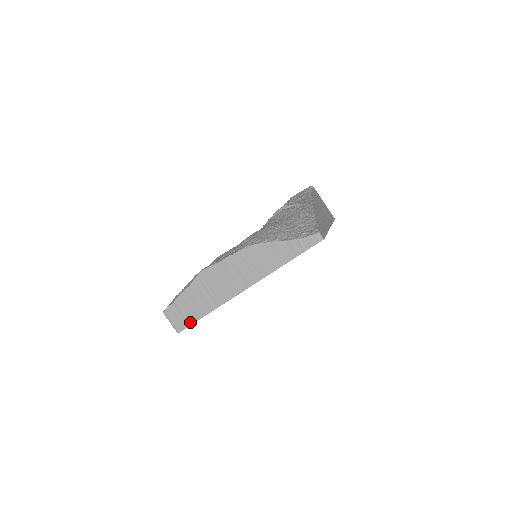
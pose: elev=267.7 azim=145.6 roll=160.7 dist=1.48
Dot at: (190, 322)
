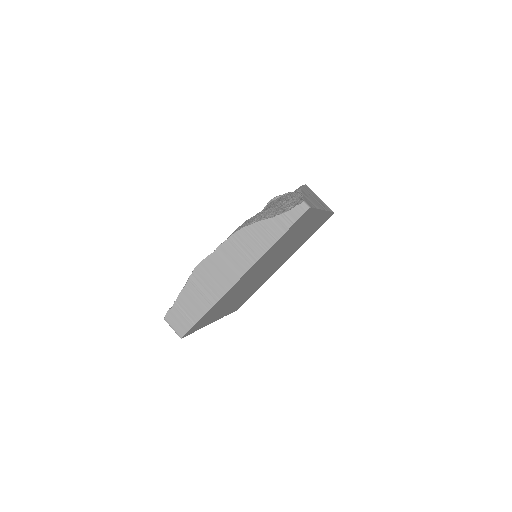
Dot at: (191, 324)
